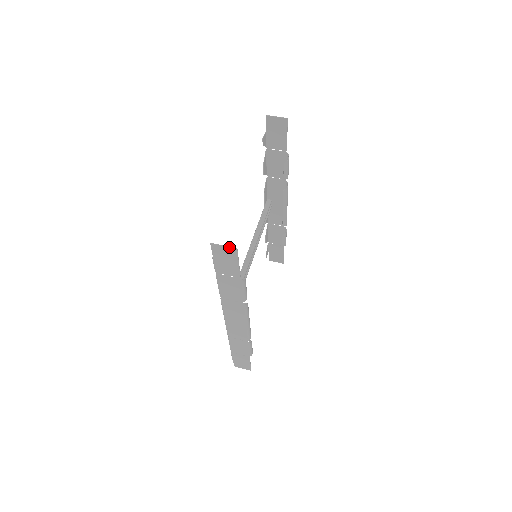
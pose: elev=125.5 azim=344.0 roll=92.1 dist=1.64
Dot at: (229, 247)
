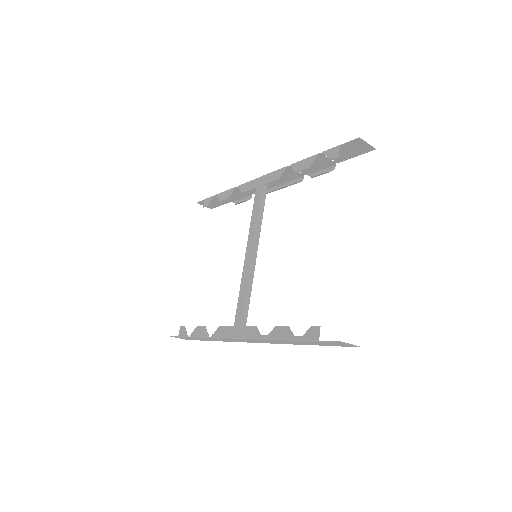
Dot at: (354, 346)
